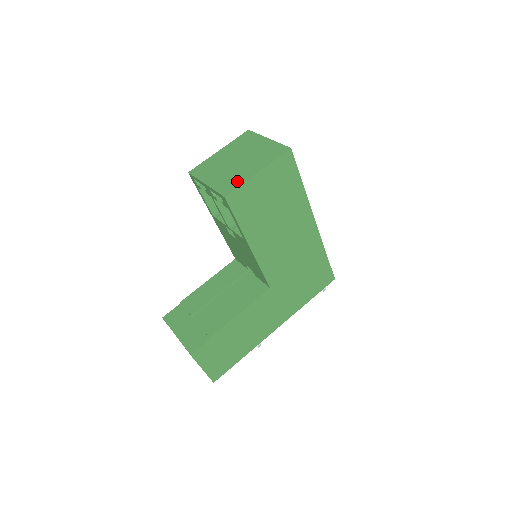
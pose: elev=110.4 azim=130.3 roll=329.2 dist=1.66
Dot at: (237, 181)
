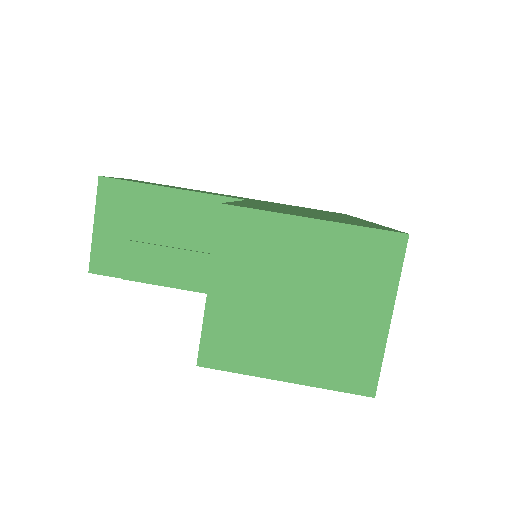
Dot at: (244, 357)
